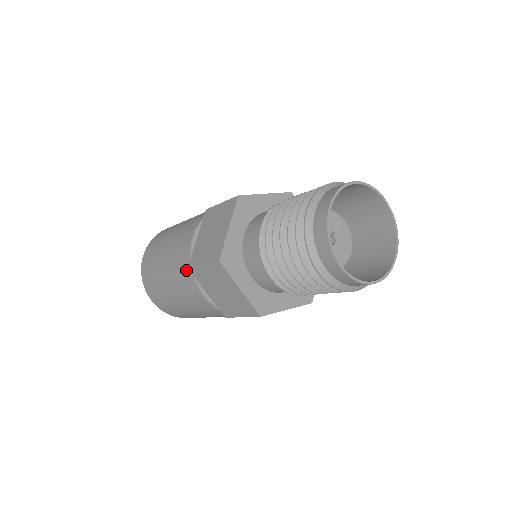
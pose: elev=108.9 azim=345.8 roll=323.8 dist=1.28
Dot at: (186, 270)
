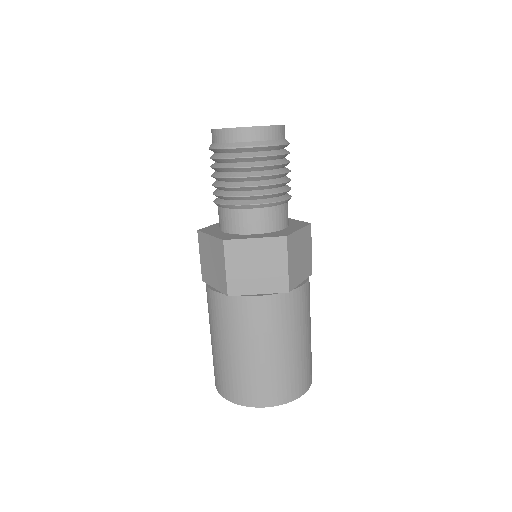
Dot at: occluded
